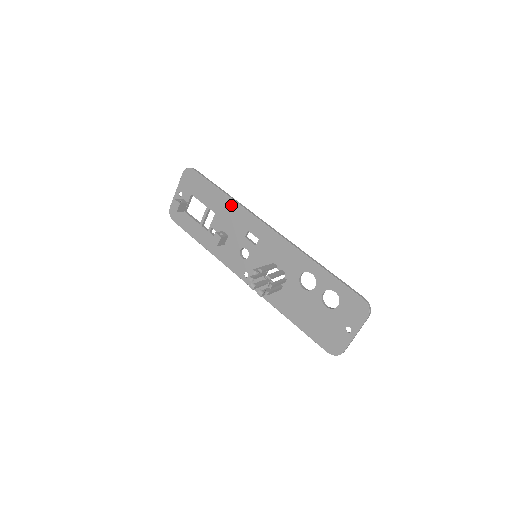
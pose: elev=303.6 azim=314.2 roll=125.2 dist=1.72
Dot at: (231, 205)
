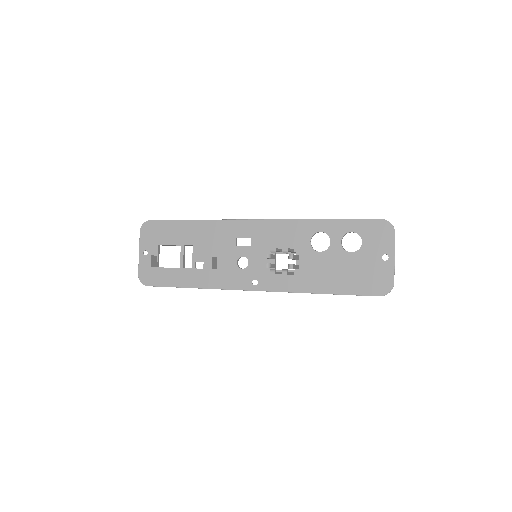
Dot at: (206, 226)
